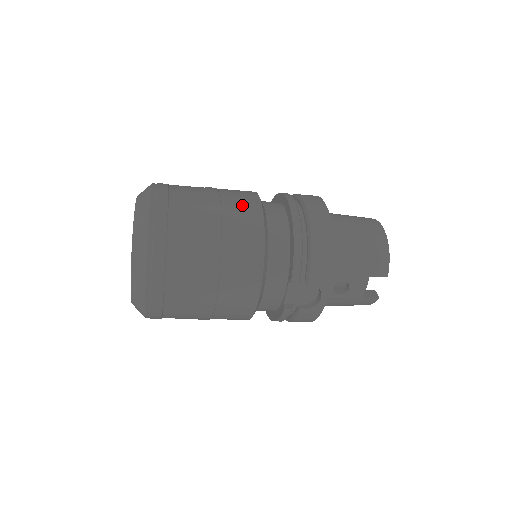
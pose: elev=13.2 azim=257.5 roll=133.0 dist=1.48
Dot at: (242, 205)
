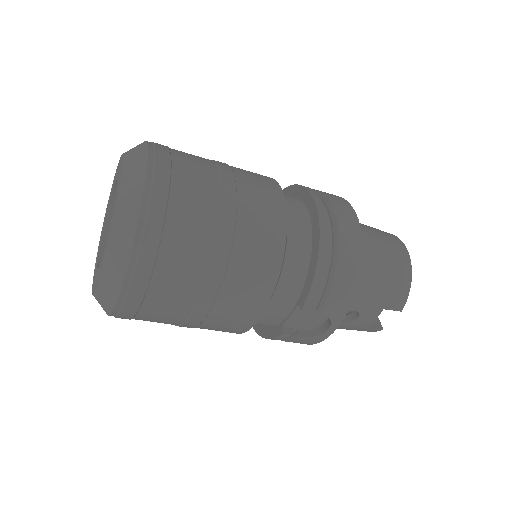
Dot at: (263, 201)
